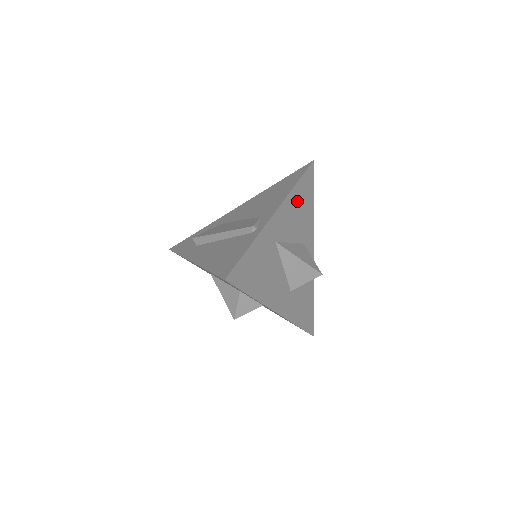
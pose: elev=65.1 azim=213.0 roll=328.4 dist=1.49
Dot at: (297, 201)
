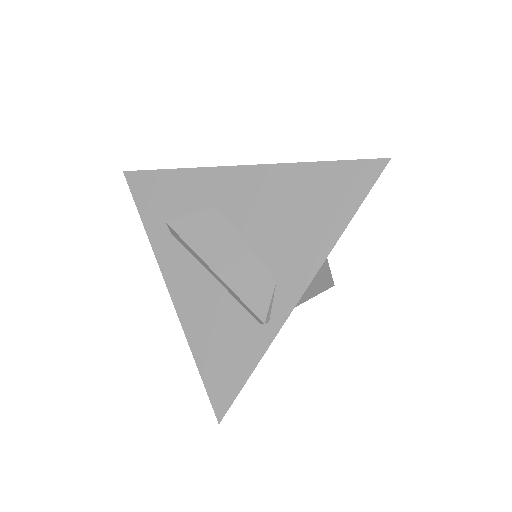
Dot at: occluded
